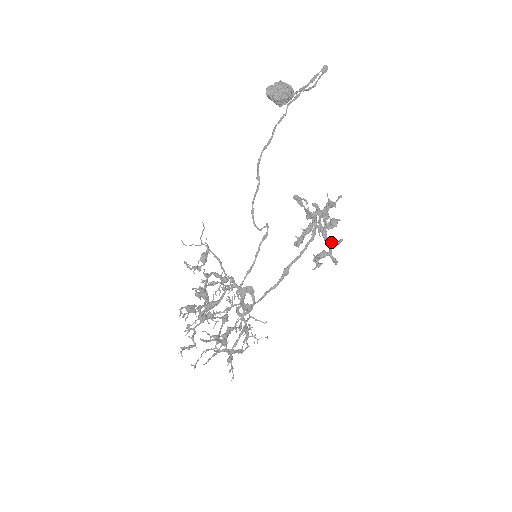
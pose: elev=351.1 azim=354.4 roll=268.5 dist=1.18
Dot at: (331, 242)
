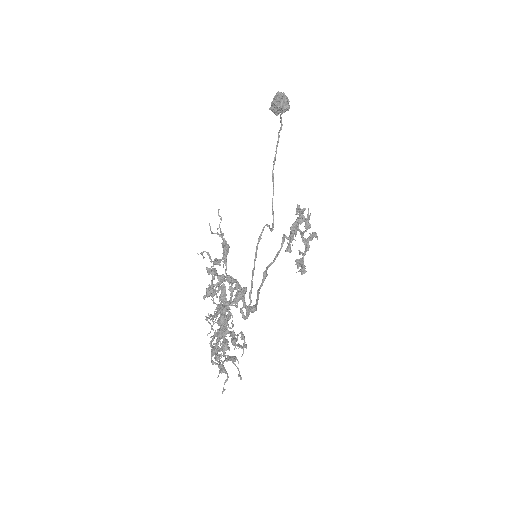
Dot at: (305, 252)
